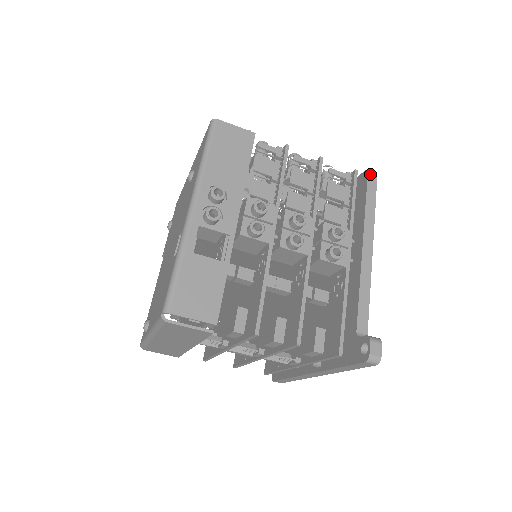
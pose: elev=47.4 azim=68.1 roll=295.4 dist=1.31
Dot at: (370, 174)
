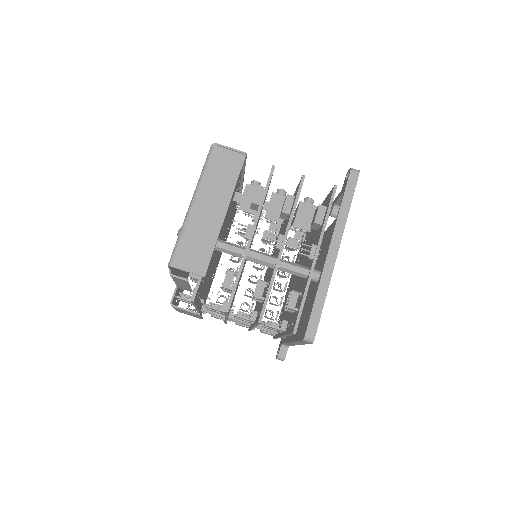
Dot at: occluded
